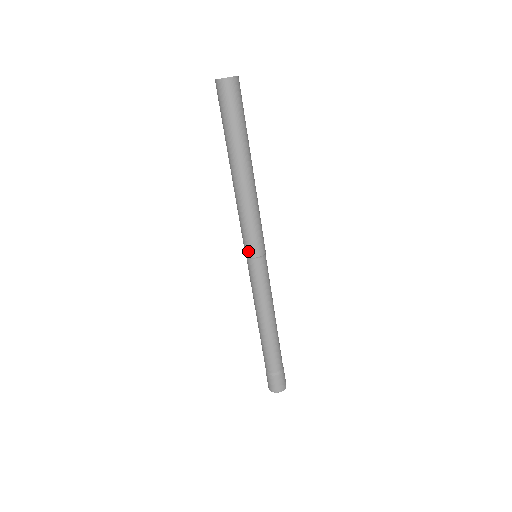
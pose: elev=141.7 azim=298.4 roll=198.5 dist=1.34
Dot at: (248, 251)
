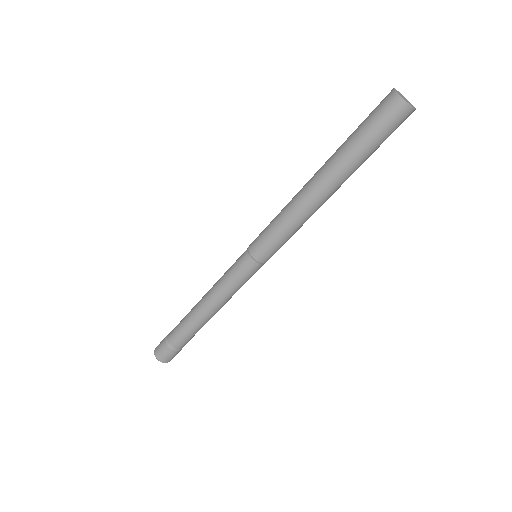
Dot at: (265, 257)
